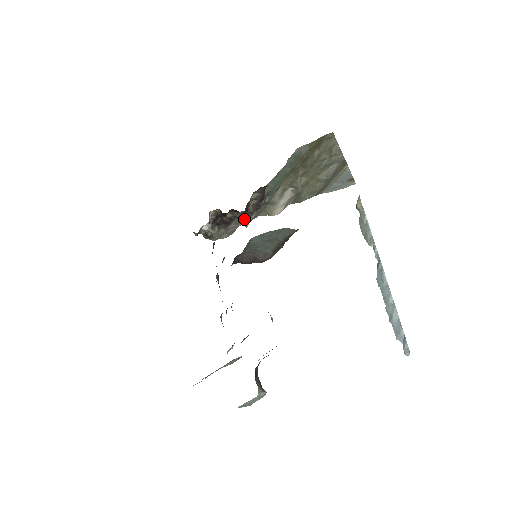
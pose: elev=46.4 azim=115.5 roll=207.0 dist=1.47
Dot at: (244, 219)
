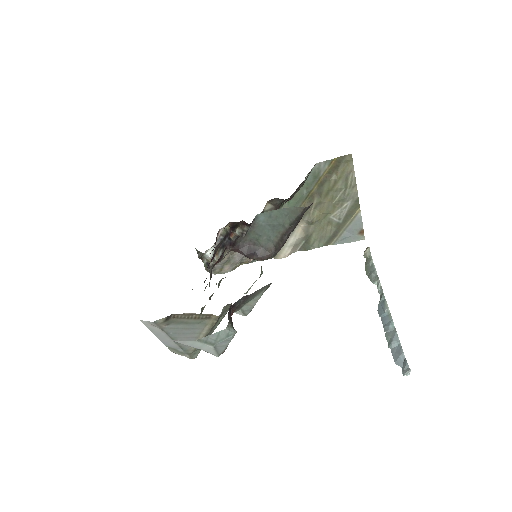
Dot at: occluded
